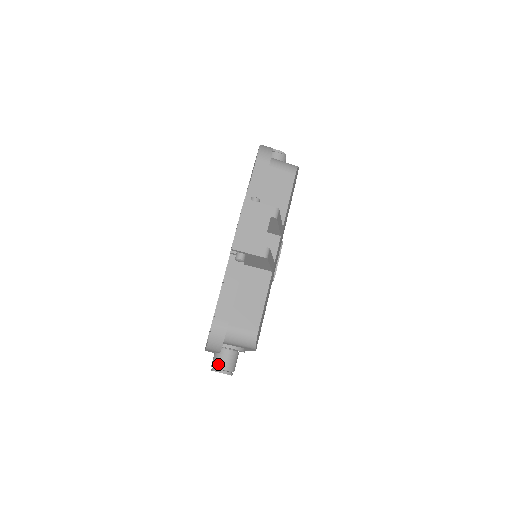
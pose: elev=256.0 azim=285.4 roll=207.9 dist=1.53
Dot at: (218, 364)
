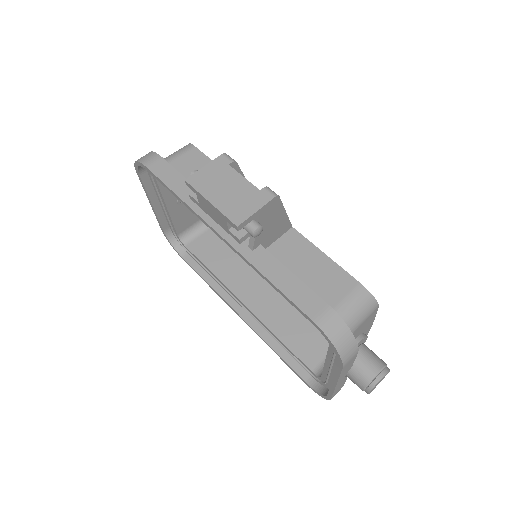
Dot at: (367, 376)
